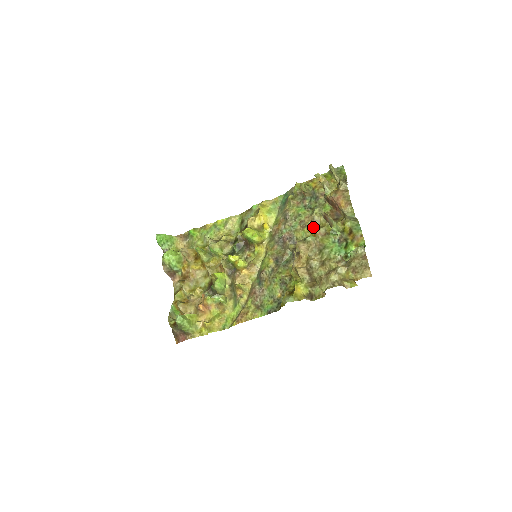
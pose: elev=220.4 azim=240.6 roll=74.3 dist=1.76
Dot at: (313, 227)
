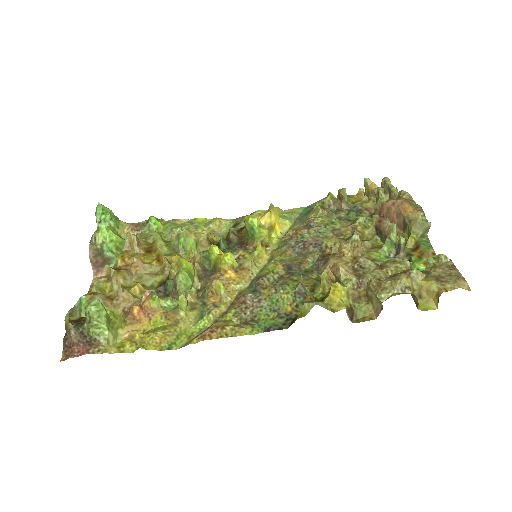
Dot at: occluded
